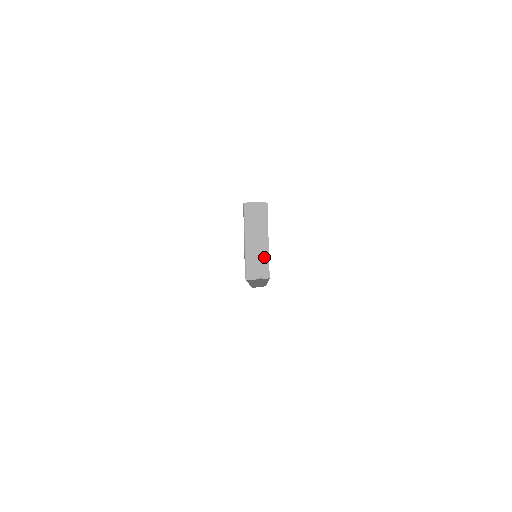
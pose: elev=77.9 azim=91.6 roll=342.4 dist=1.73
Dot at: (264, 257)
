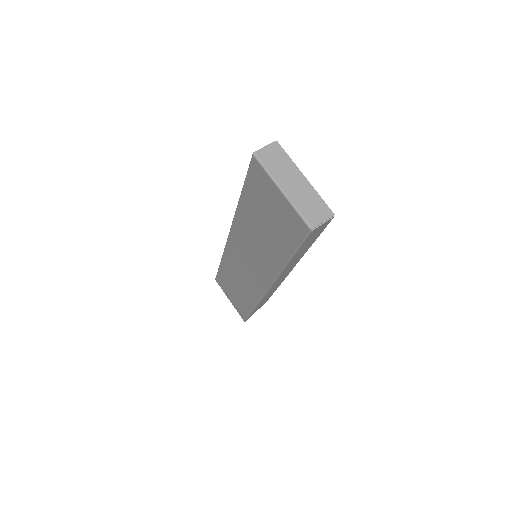
Dot at: (314, 196)
